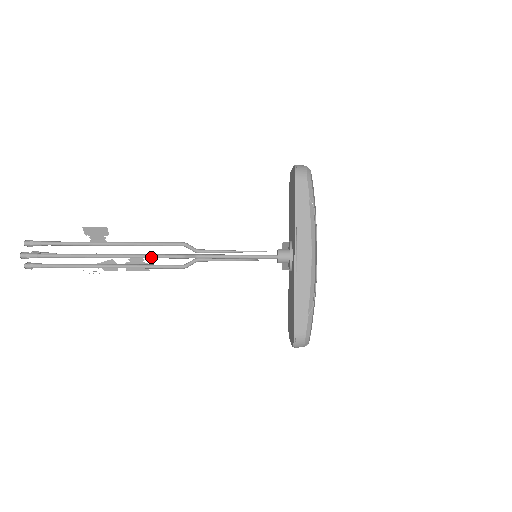
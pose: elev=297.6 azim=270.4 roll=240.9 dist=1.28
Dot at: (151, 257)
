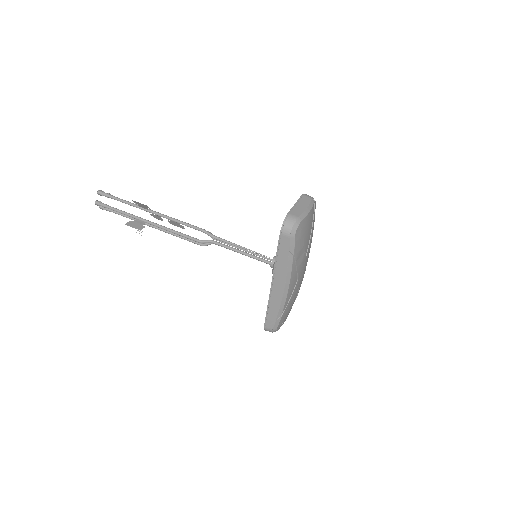
Dot at: (178, 234)
